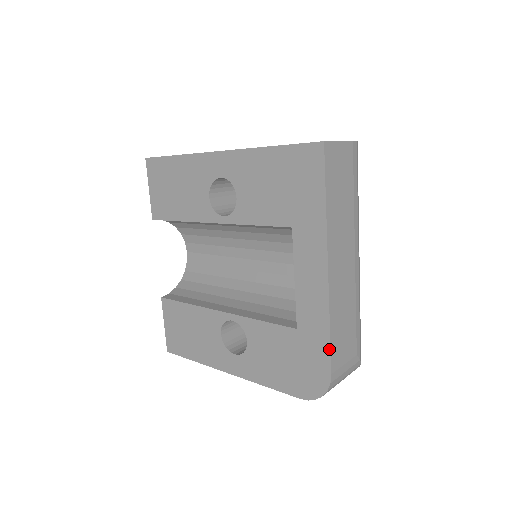
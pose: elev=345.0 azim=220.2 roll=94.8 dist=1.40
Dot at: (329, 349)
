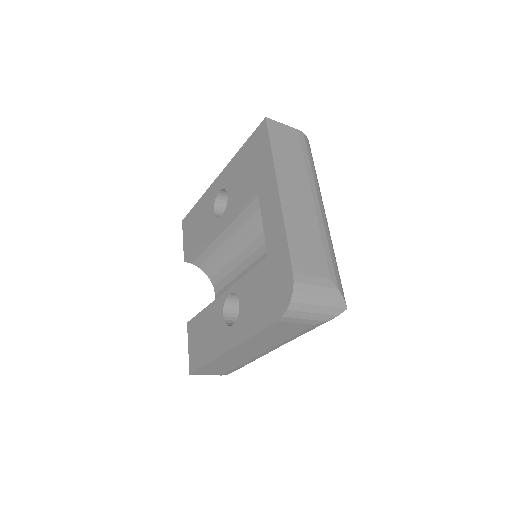
Dot at: (288, 251)
